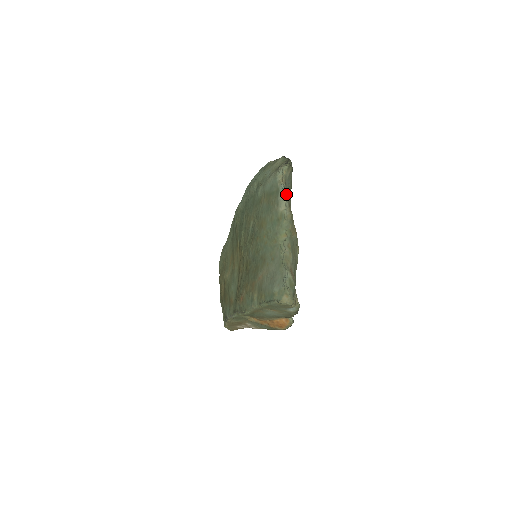
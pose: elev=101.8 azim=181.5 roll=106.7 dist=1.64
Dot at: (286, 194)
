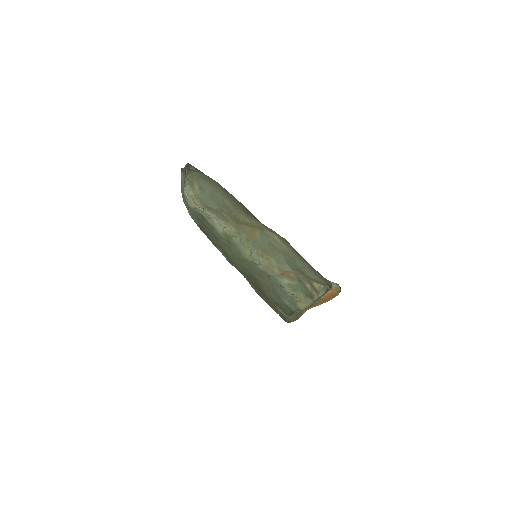
Dot at: (210, 214)
